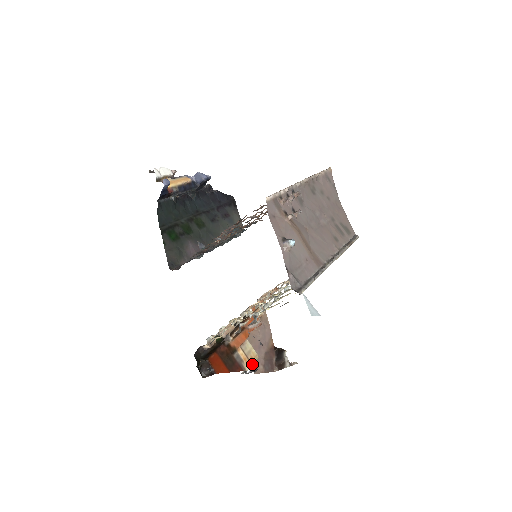
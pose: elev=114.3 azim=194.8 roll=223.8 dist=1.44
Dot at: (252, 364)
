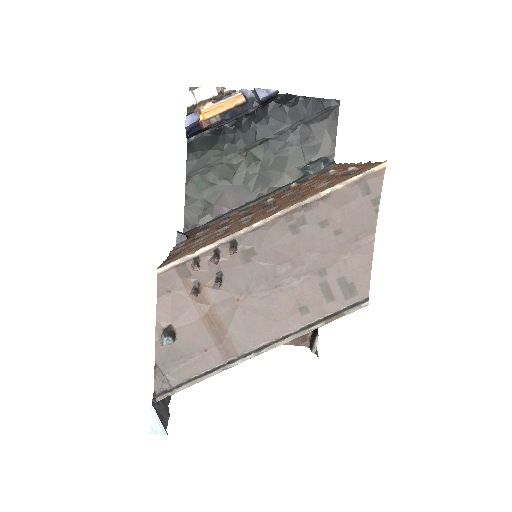
Dot at: occluded
